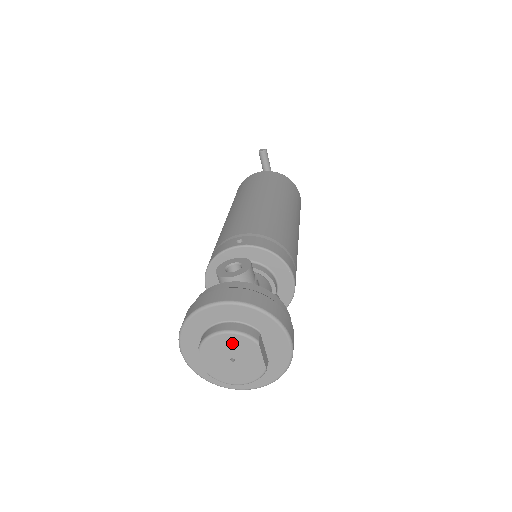
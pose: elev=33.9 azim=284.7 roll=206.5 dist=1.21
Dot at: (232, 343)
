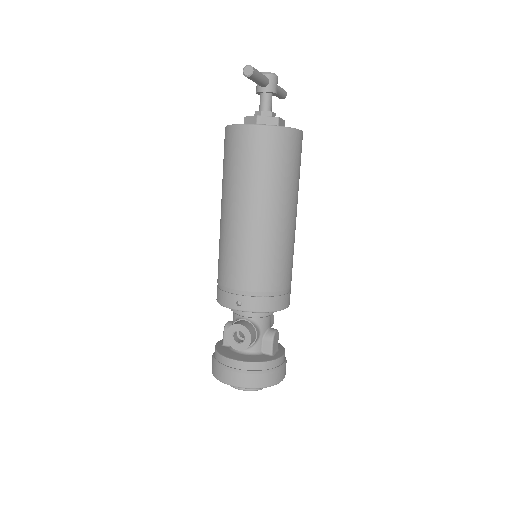
Dot at: occluded
